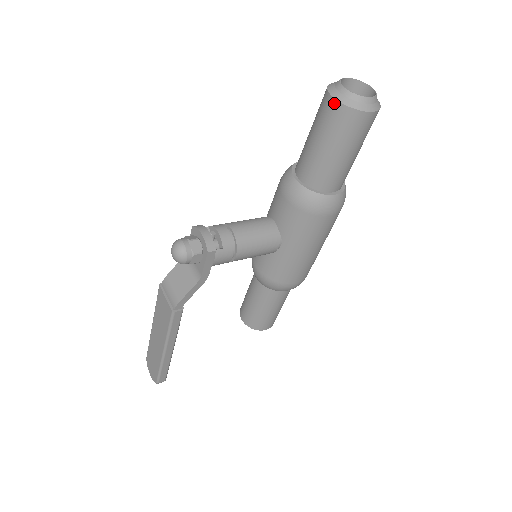
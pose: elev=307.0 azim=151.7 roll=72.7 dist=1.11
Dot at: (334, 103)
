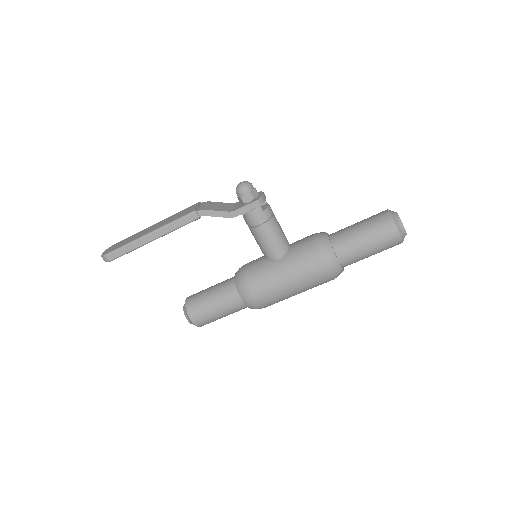
Dot at: (387, 212)
